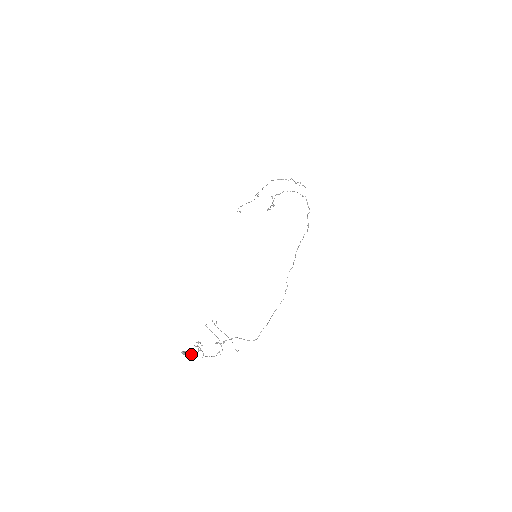
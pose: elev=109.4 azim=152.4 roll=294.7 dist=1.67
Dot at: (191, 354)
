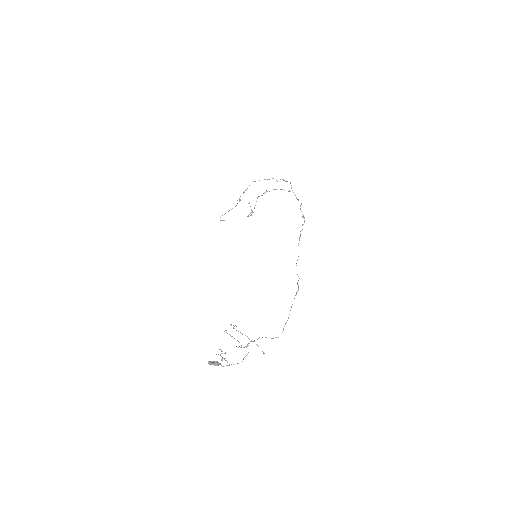
Dot at: (218, 363)
